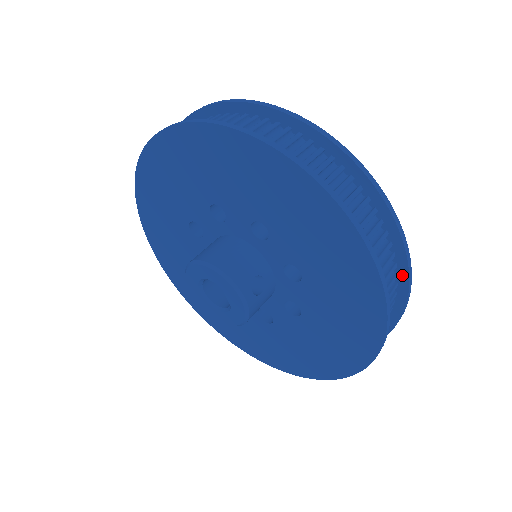
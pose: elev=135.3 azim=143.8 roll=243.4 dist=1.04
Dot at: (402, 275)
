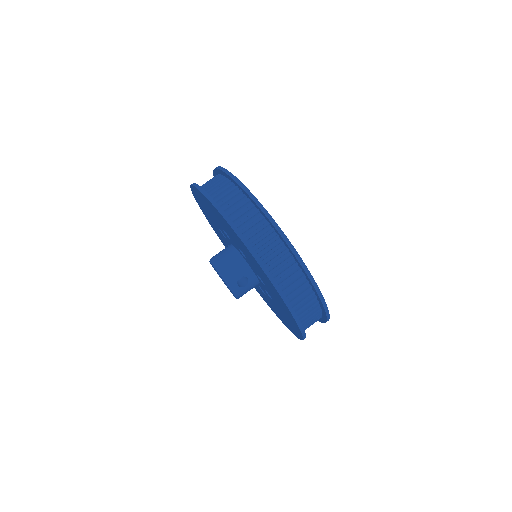
Dot at: (318, 299)
